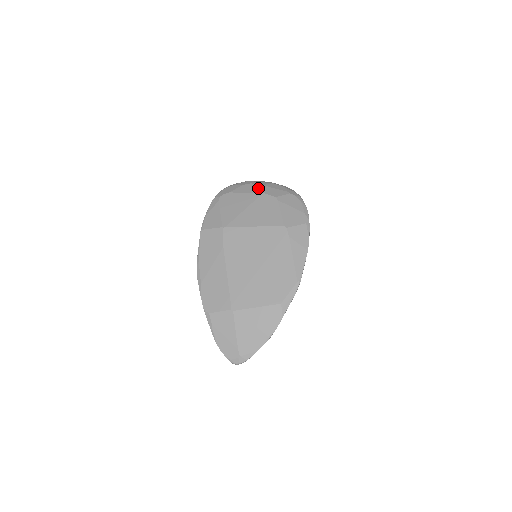
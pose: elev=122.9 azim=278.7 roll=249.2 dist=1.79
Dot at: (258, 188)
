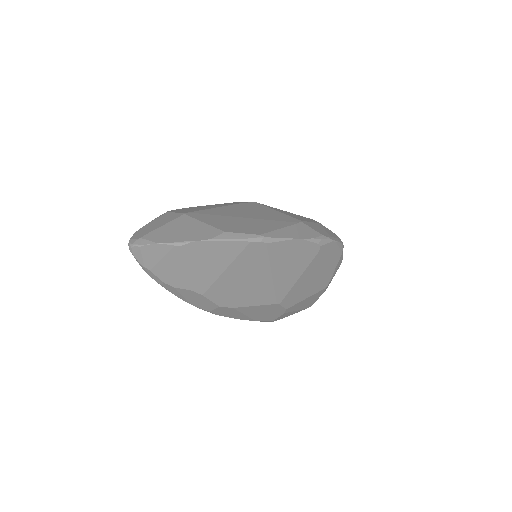
Dot at: occluded
